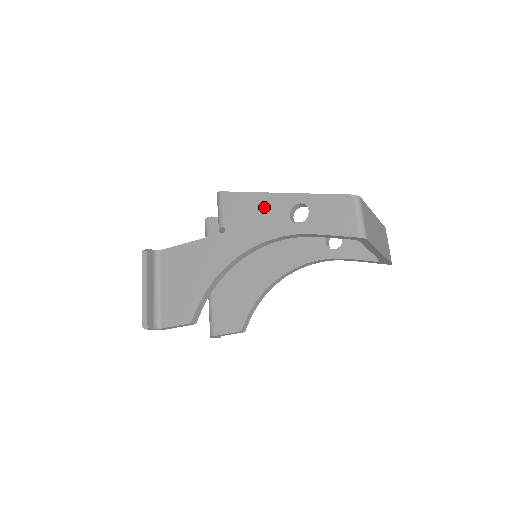
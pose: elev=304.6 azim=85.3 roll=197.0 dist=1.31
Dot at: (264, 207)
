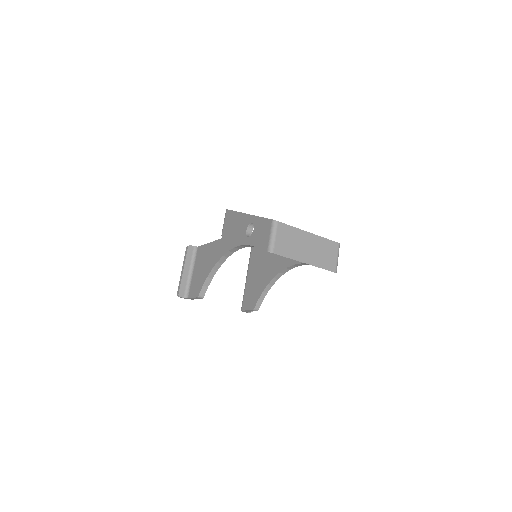
Dot at: (239, 223)
